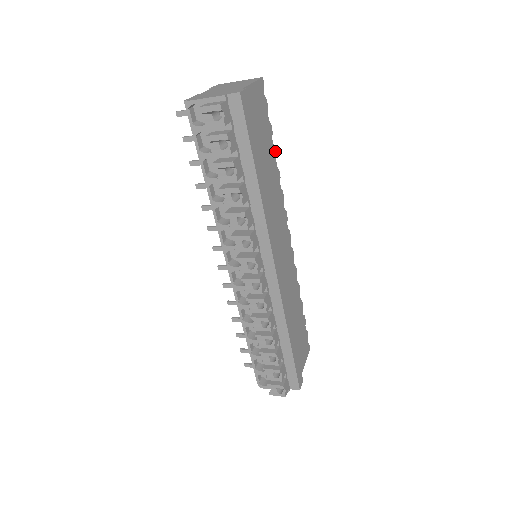
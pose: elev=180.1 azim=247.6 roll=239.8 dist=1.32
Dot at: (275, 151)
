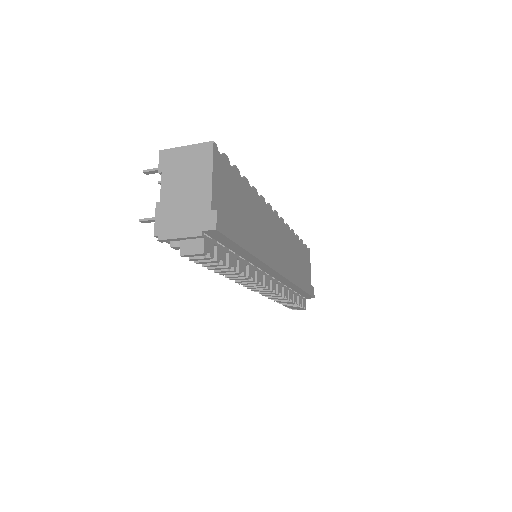
Dot at: (246, 179)
